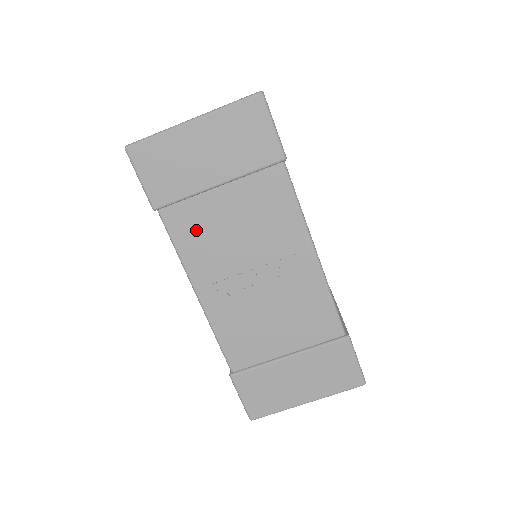
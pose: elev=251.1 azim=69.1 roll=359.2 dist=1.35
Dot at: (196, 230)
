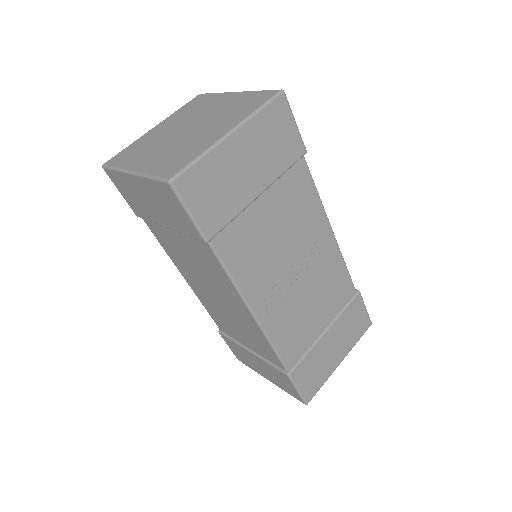
Dot at: (245, 248)
